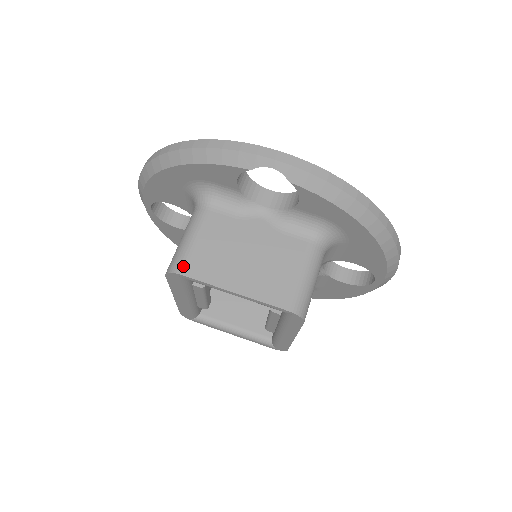
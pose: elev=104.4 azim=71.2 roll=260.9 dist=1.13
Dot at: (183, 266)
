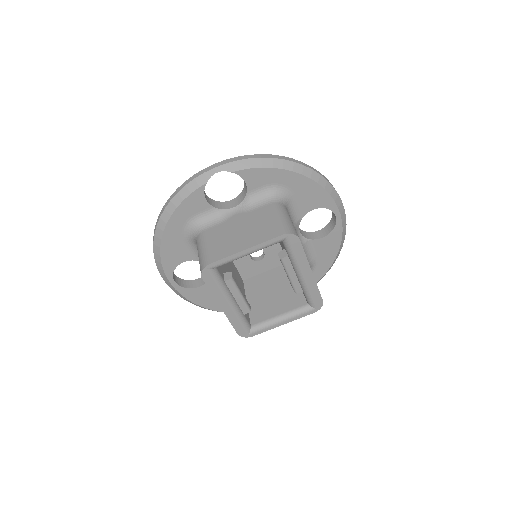
Dot at: (207, 260)
